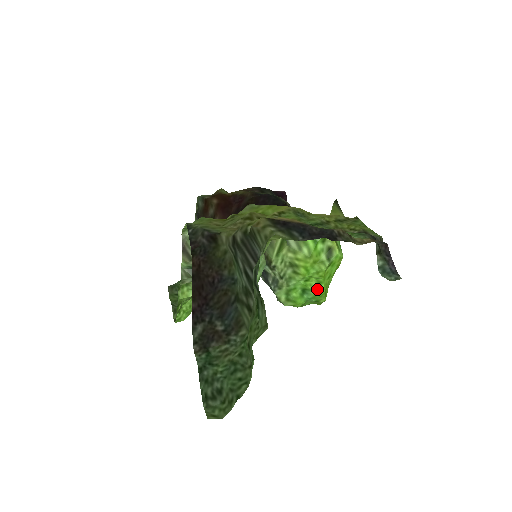
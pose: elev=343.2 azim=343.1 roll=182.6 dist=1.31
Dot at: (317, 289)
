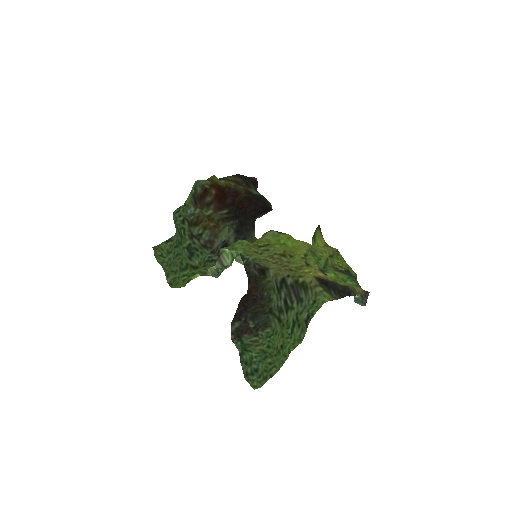
Dot at: occluded
